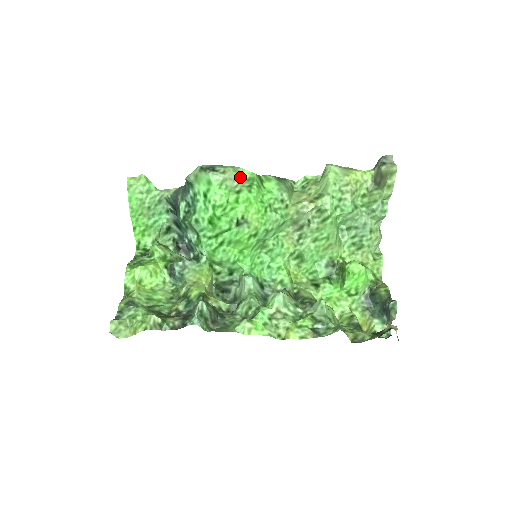
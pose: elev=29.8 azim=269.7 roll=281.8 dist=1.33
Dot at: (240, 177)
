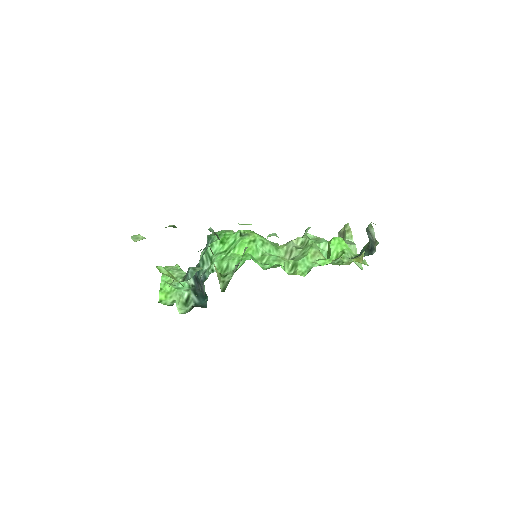
Dot at: occluded
